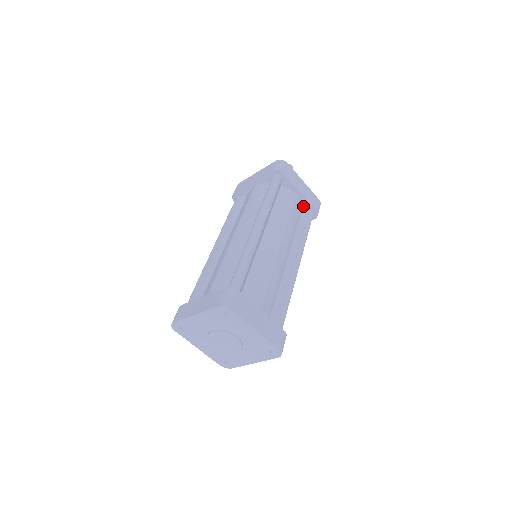
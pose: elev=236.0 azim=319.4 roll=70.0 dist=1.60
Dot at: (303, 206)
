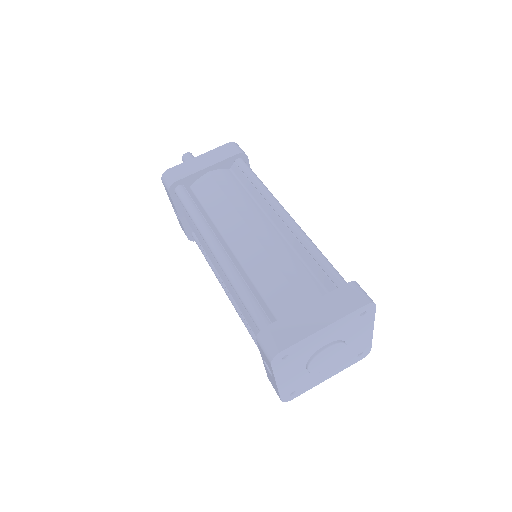
Dot at: occluded
